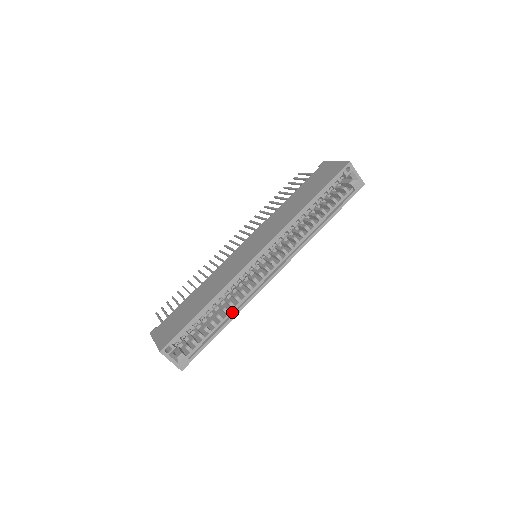
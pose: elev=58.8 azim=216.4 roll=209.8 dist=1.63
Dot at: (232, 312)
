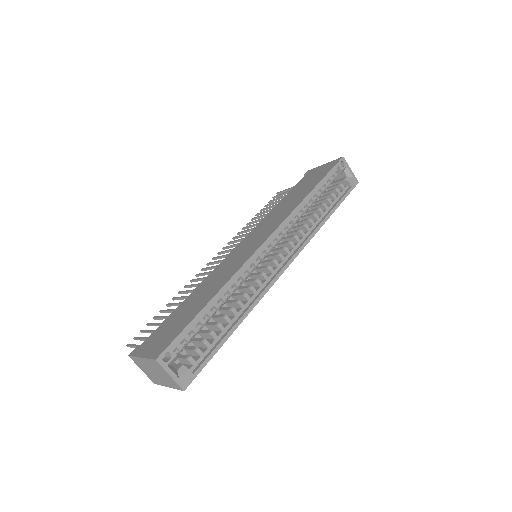
Dot at: (241, 313)
